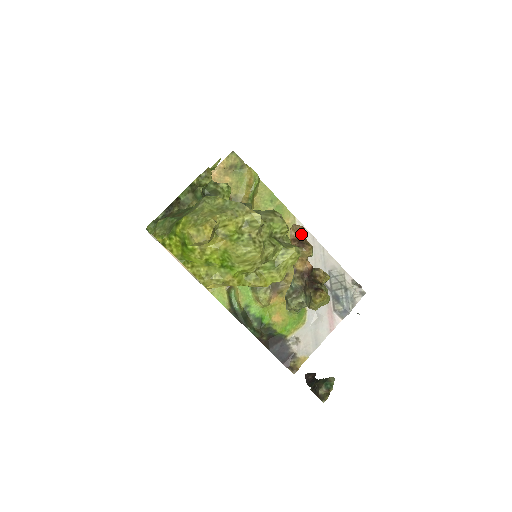
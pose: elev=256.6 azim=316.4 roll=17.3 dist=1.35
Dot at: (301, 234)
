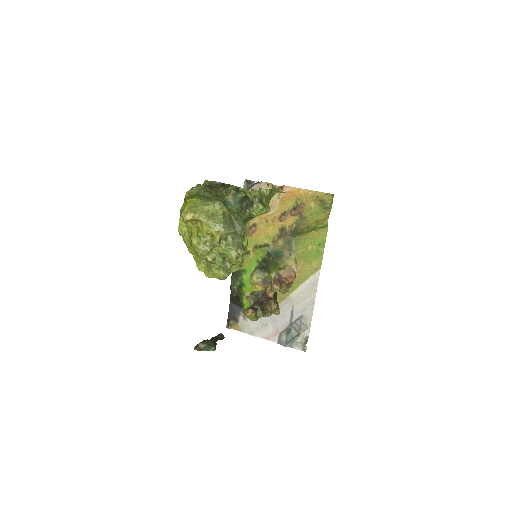
Dot at: (289, 278)
